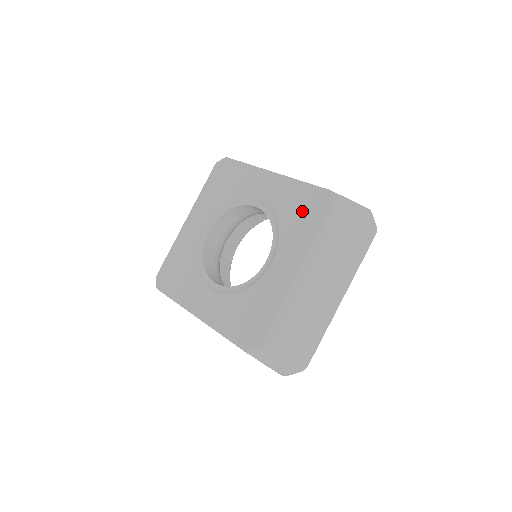
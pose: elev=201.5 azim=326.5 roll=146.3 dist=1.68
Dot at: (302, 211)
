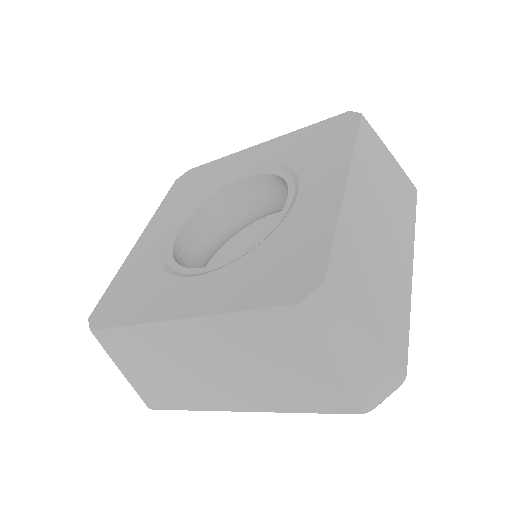
Dot at: (320, 140)
